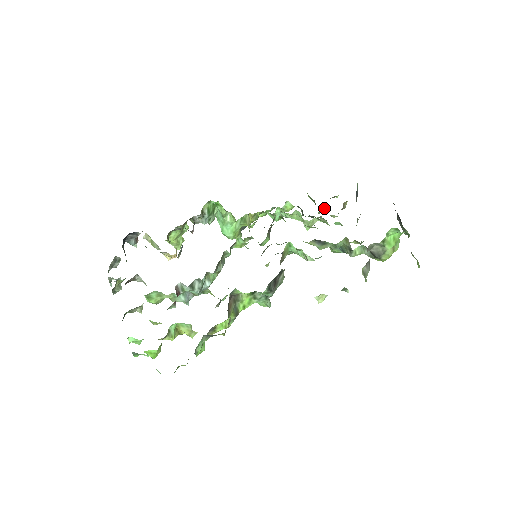
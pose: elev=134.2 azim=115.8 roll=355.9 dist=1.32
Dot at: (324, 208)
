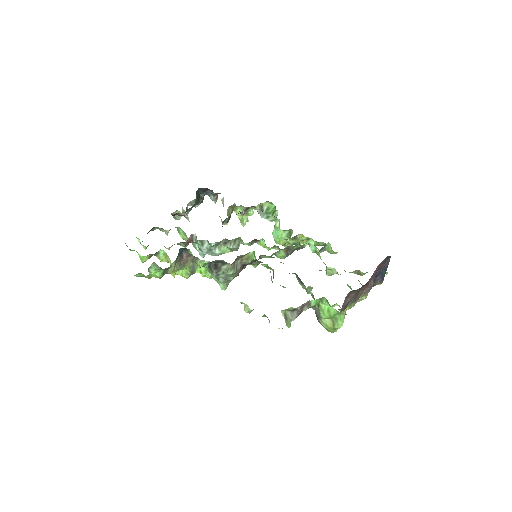
Dot at: (361, 272)
